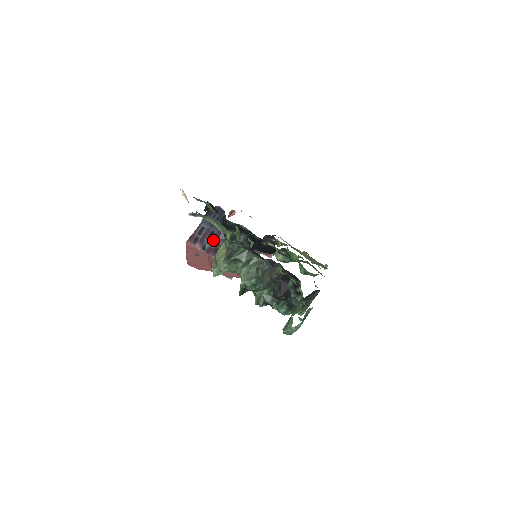
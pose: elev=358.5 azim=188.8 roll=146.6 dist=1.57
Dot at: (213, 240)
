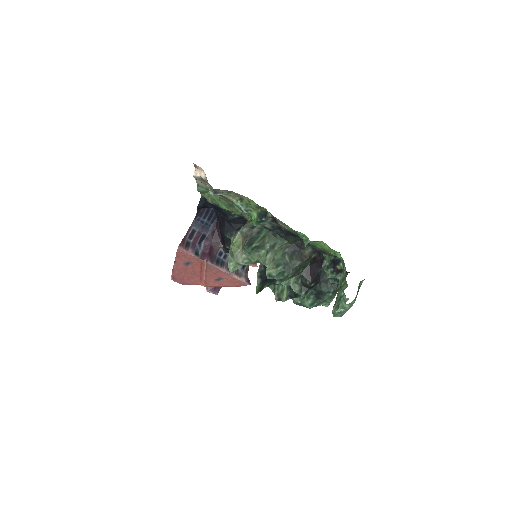
Dot at: (206, 244)
